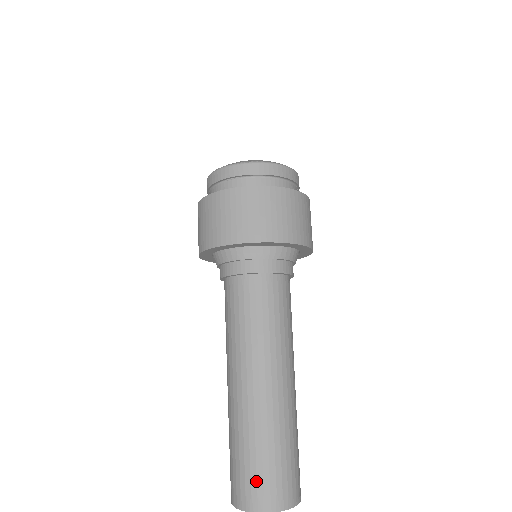
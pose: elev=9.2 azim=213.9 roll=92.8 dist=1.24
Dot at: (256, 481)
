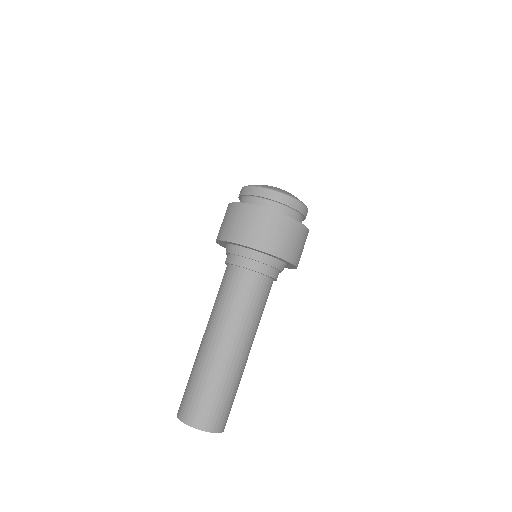
Dot at: (187, 401)
